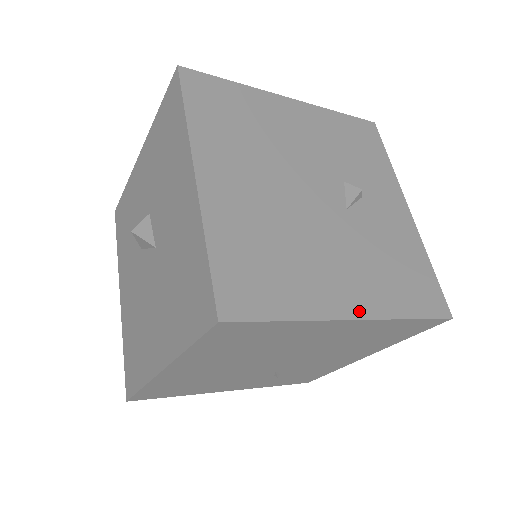
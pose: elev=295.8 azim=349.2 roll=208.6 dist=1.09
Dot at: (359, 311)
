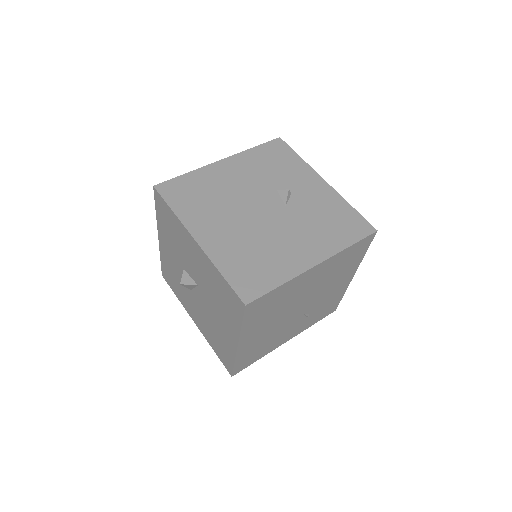
Dot at: (317, 259)
